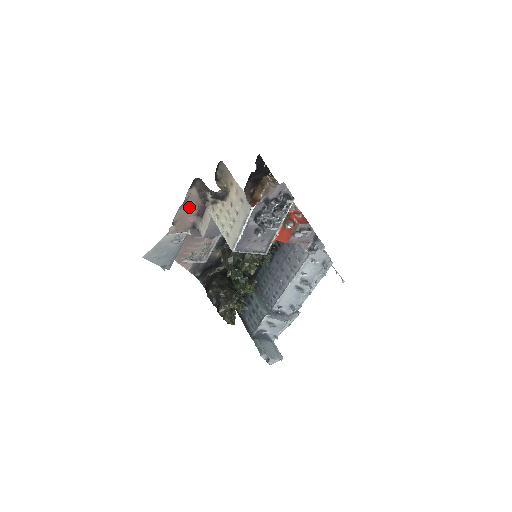
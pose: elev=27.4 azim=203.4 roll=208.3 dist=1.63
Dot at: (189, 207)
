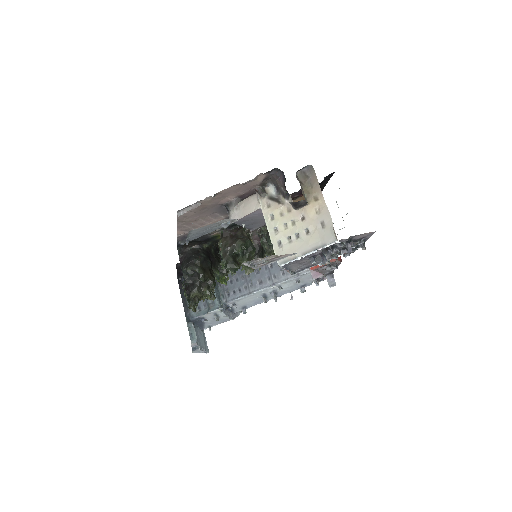
Dot at: (242, 187)
